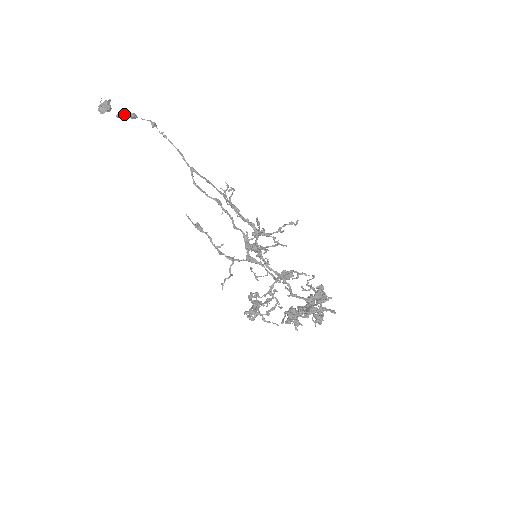
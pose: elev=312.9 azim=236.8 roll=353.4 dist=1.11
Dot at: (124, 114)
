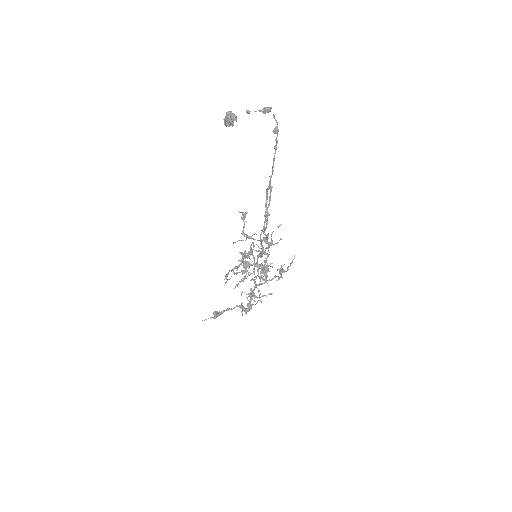
Dot at: (255, 111)
